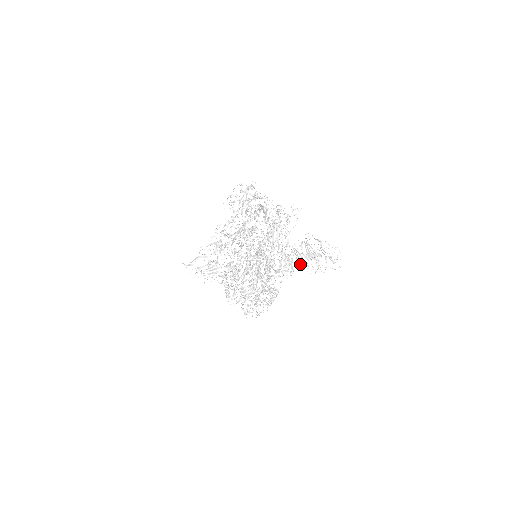
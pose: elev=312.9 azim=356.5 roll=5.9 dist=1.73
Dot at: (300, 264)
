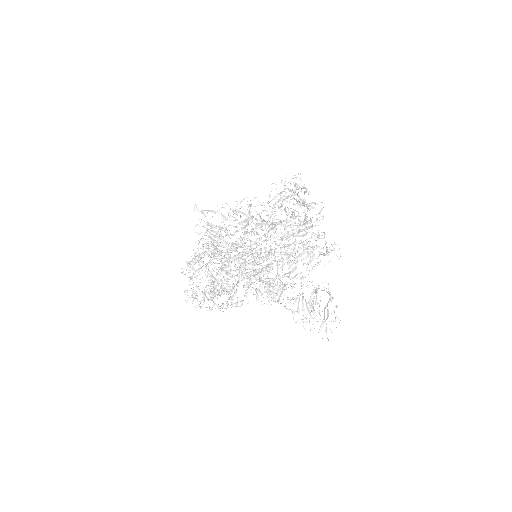
Dot at: occluded
